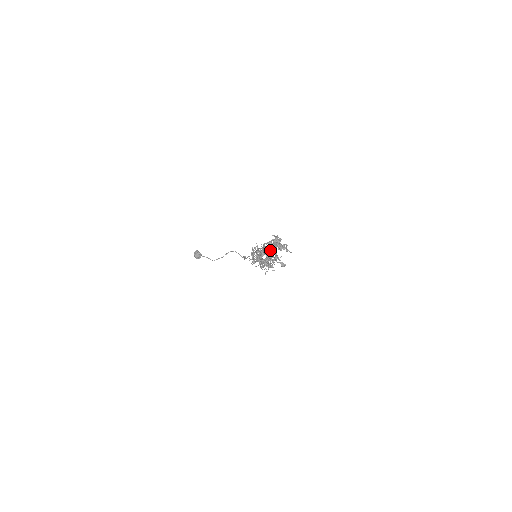
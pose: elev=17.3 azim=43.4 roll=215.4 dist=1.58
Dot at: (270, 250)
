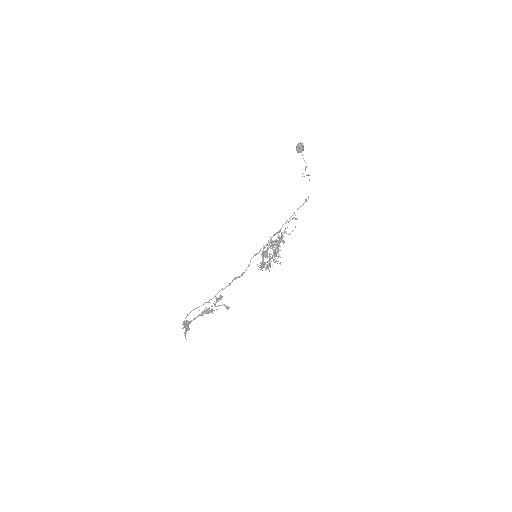
Dot at: (206, 307)
